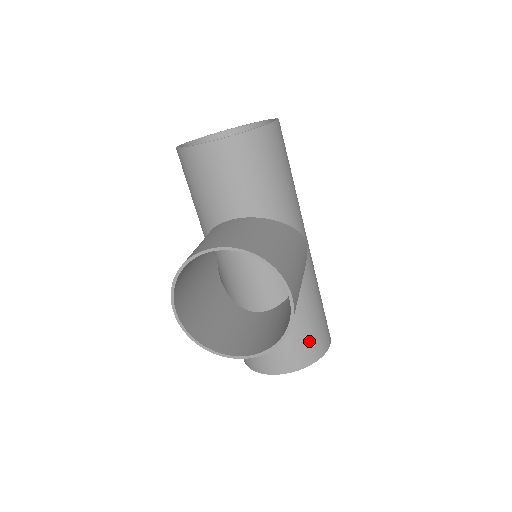
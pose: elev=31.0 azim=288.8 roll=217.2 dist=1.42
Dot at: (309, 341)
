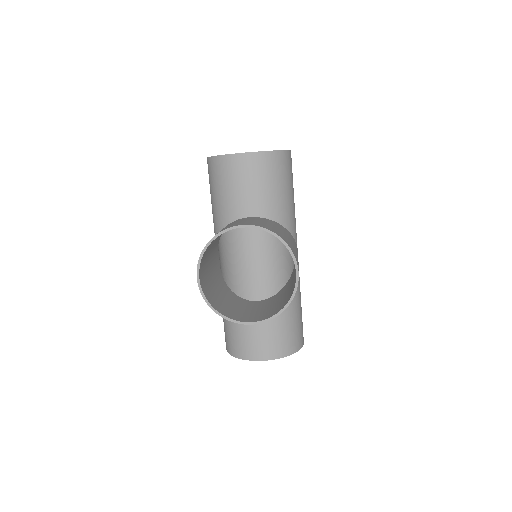
Dot at: (290, 334)
